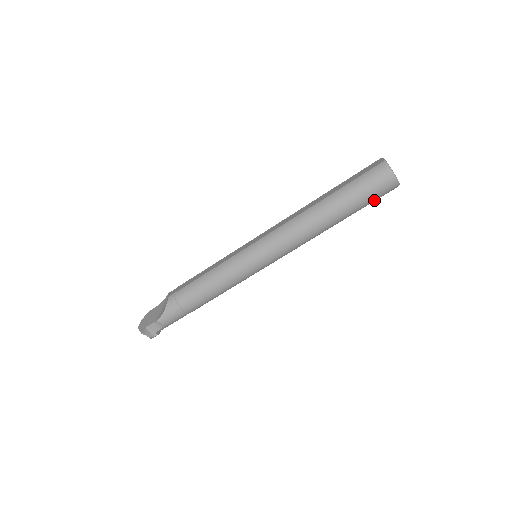
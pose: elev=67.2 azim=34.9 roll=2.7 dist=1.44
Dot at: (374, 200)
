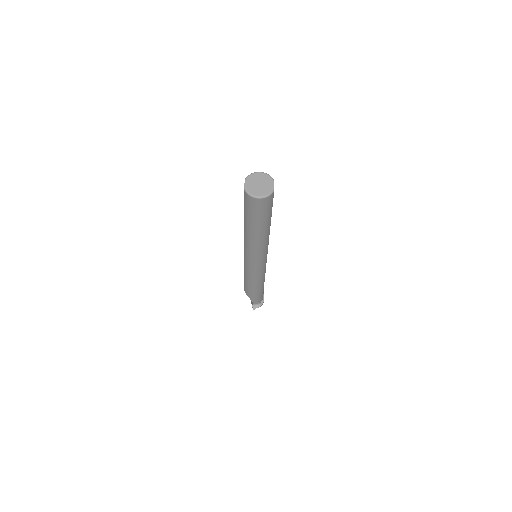
Dot at: (271, 208)
